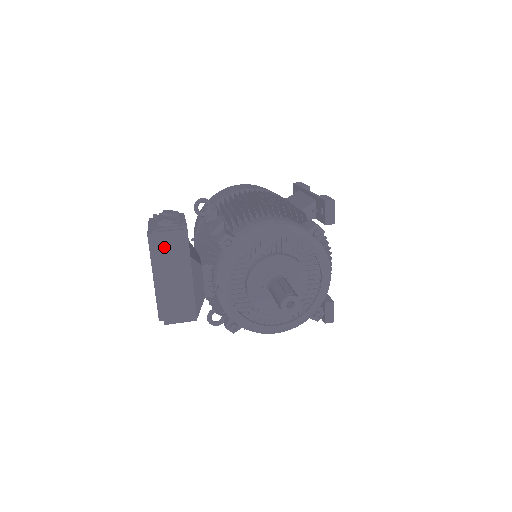
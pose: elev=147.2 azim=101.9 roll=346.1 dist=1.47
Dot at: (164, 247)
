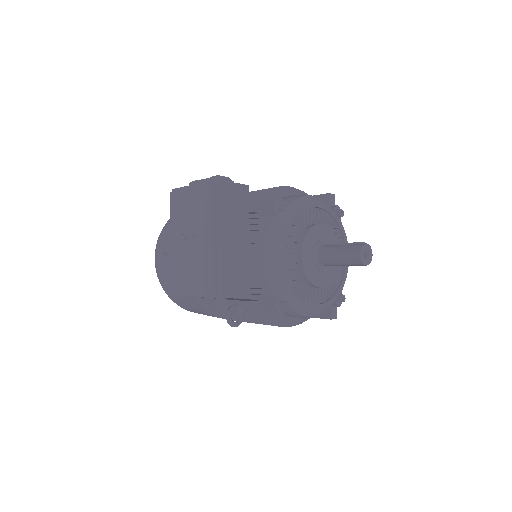
Dot at: (228, 200)
